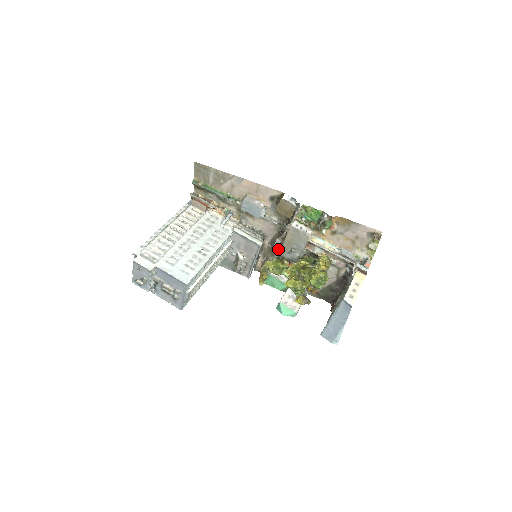
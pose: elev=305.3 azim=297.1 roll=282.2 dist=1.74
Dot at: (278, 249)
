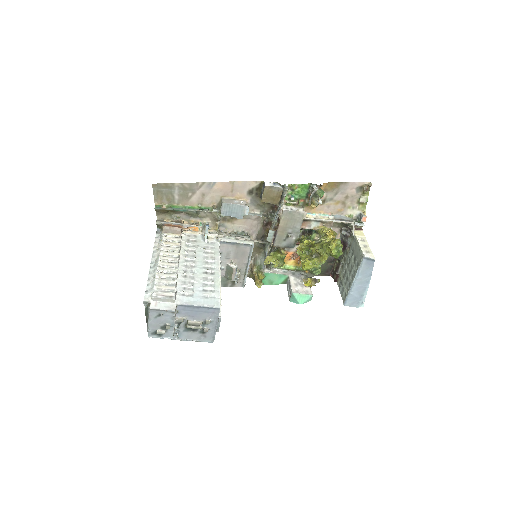
Dot at: (272, 241)
